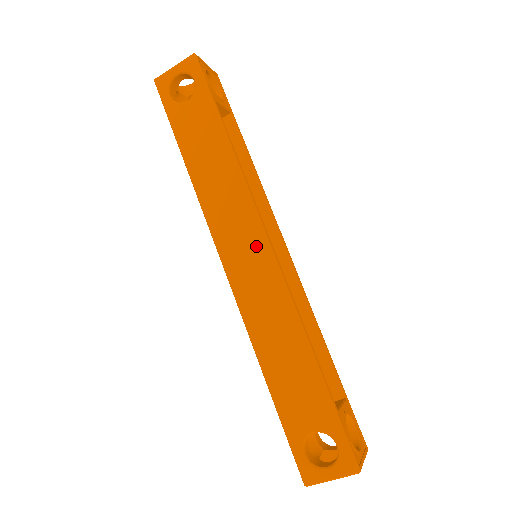
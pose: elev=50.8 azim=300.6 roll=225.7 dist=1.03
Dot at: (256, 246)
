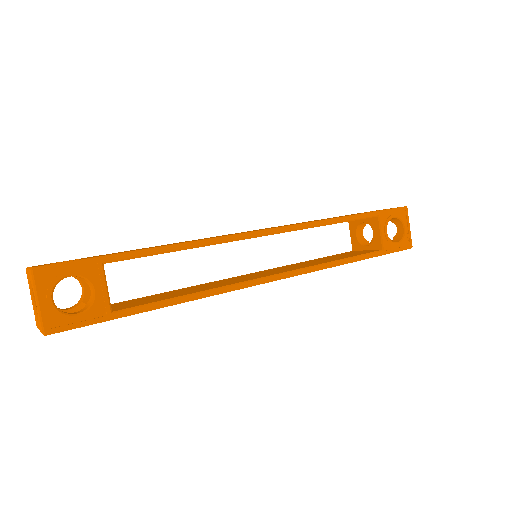
Dot at: occluded
